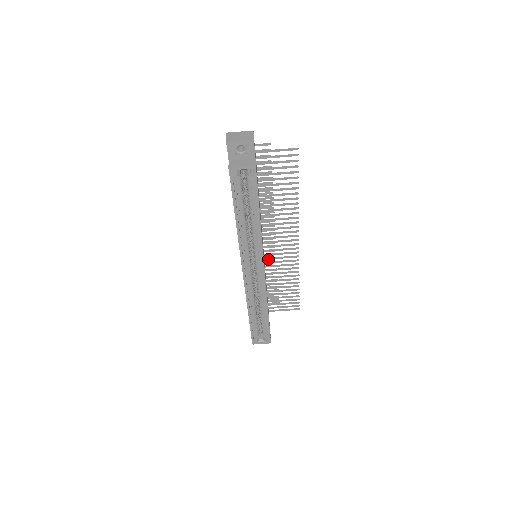
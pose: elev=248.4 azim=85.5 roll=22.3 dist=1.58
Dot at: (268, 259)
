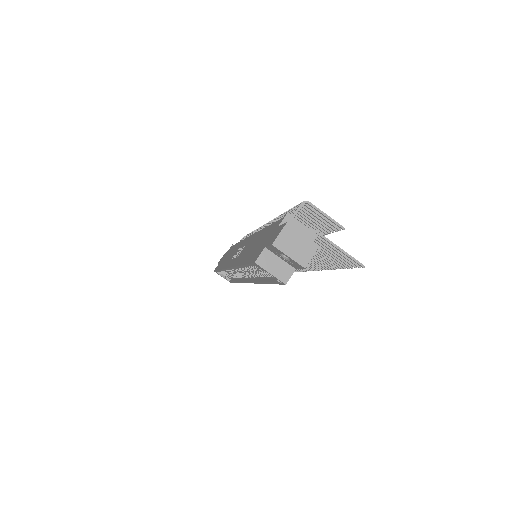
Dot at: occluded
